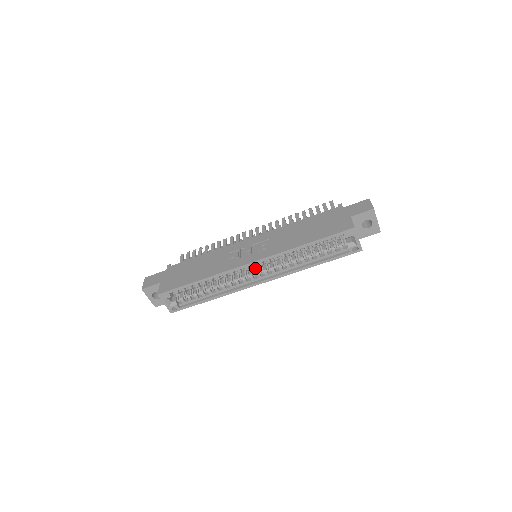
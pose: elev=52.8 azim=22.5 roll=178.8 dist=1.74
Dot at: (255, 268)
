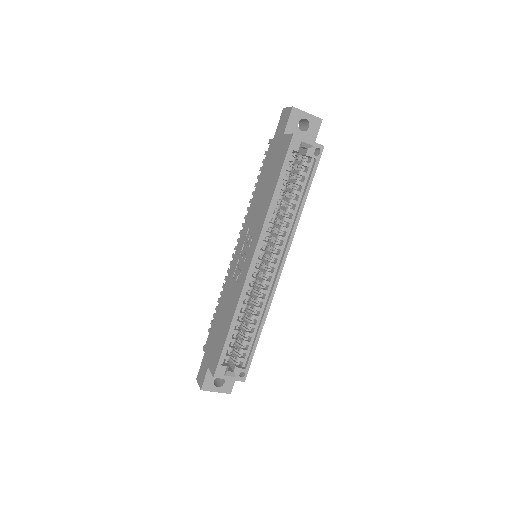
Dot at: occluded
